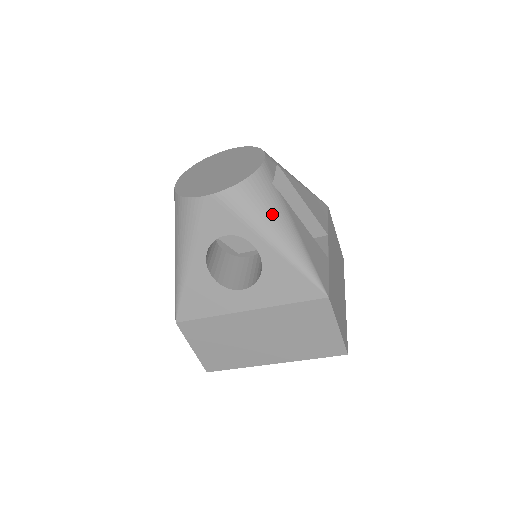
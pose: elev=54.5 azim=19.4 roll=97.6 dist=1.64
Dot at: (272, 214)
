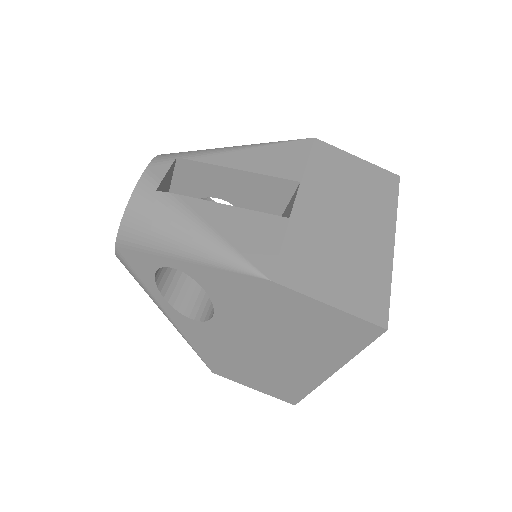
Dot at: (164, 225)
